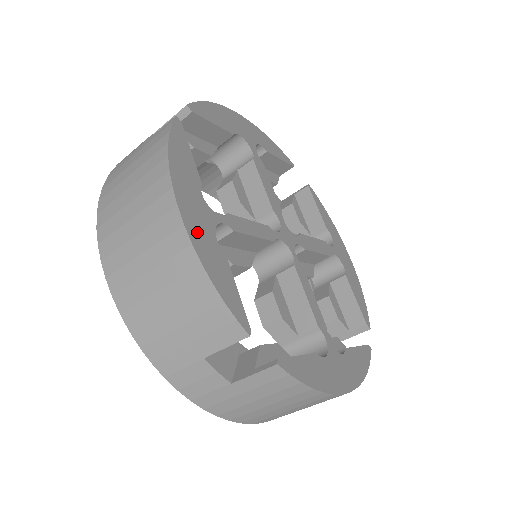
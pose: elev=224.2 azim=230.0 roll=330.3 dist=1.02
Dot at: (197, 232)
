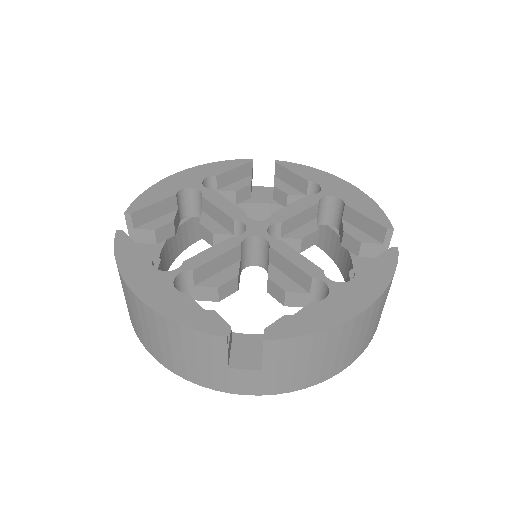
Dot at: (156, 298)
